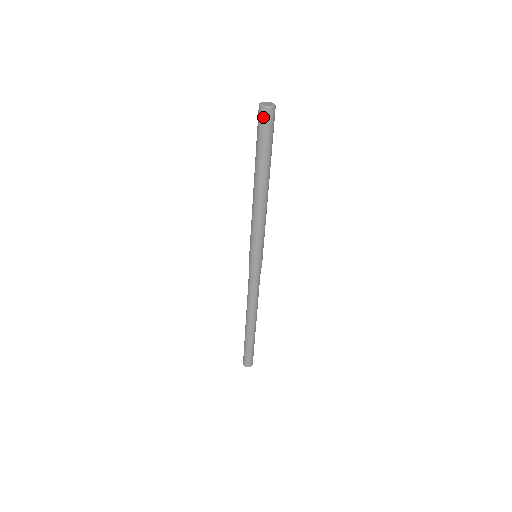
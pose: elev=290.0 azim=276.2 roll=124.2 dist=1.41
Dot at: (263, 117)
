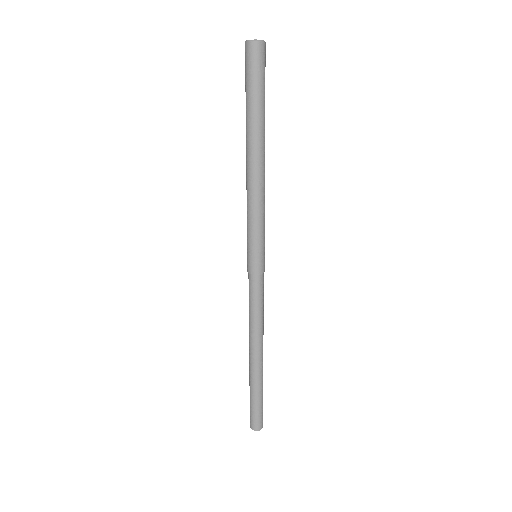
Dot at: (252, 54)
